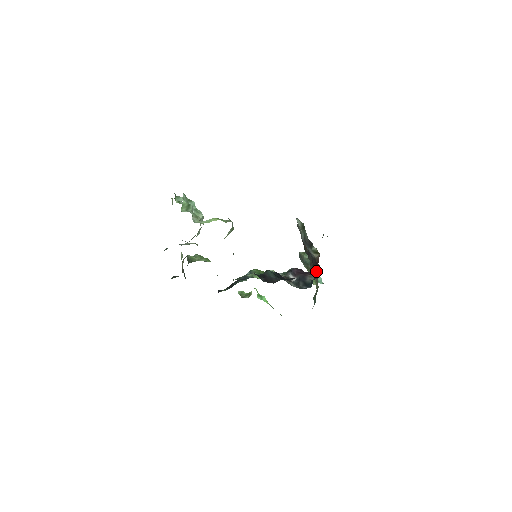
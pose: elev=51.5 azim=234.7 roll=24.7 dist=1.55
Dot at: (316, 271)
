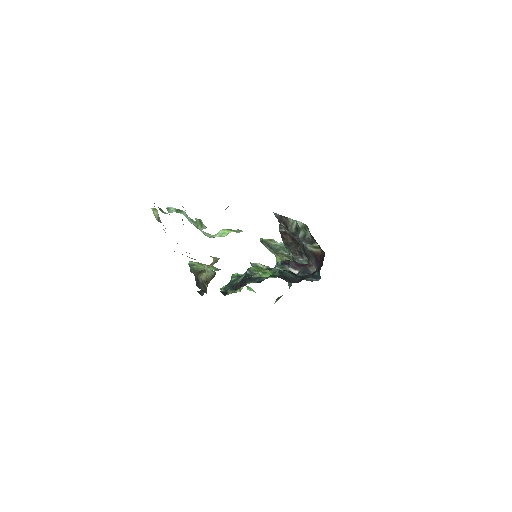
Dot at: (318, 263)
